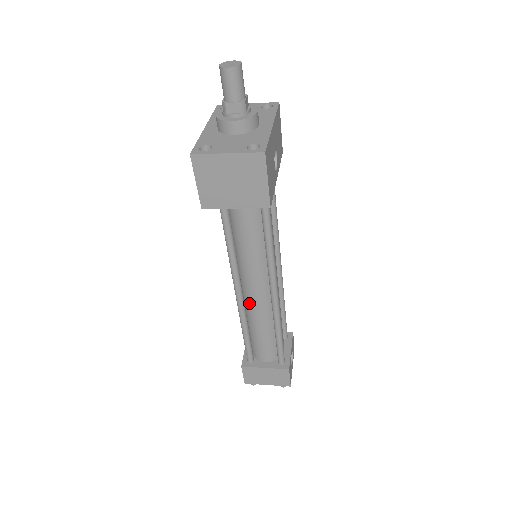
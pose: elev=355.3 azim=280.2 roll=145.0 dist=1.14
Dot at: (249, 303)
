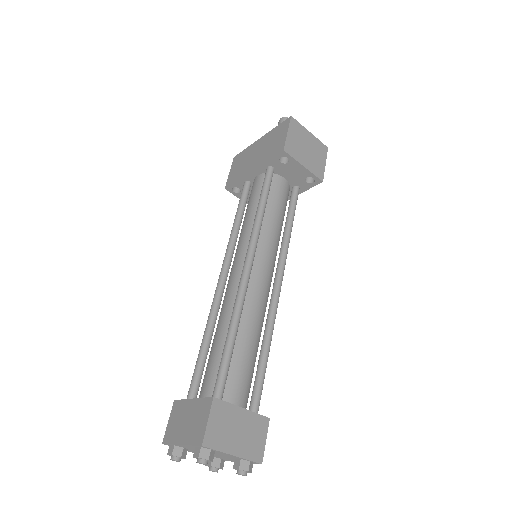
Dot at: (249, 294)
